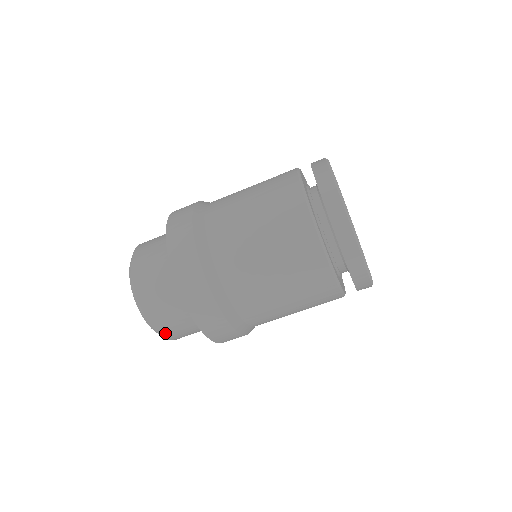
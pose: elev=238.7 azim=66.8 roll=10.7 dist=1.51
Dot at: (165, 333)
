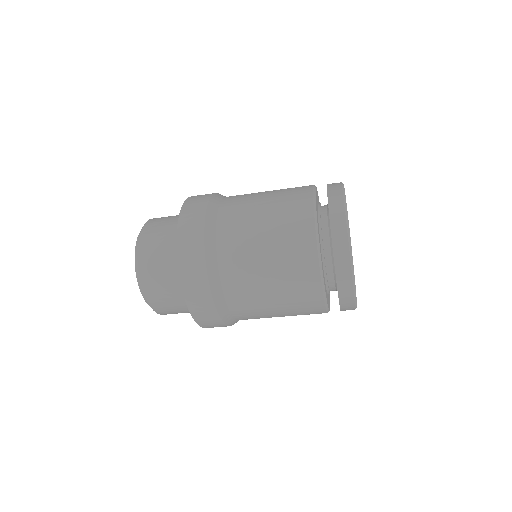
Dot at: (159, 310)
